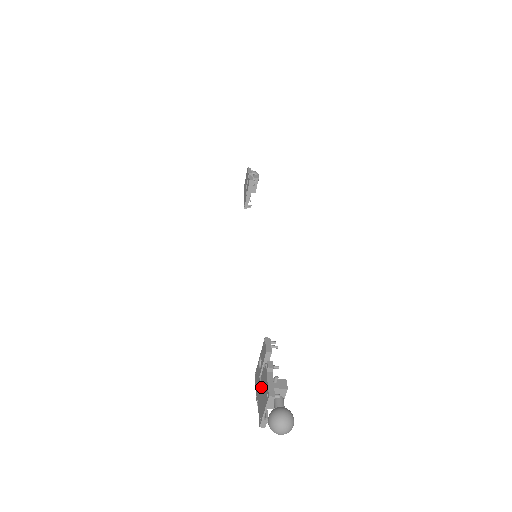
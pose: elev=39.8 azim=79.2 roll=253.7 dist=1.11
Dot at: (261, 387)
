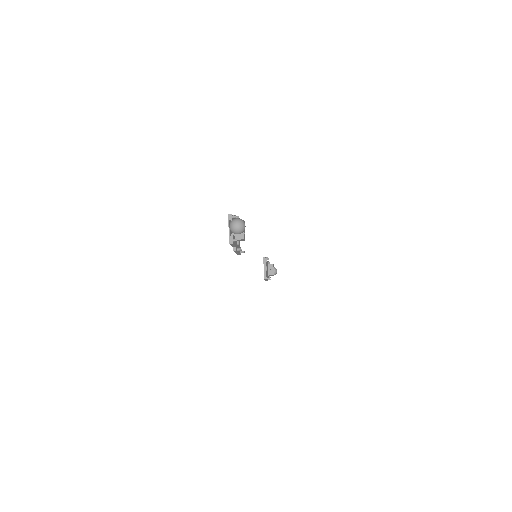
Dot at: occluded
